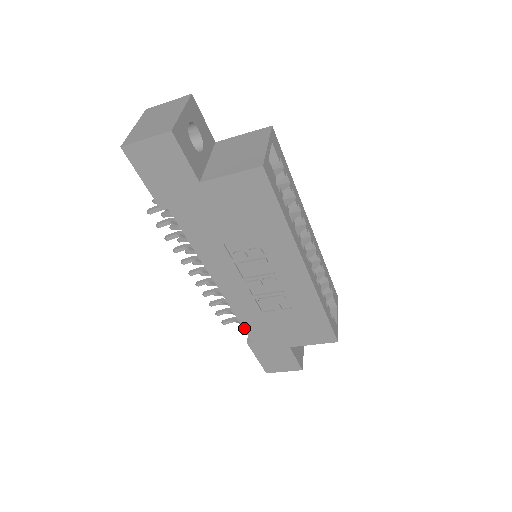
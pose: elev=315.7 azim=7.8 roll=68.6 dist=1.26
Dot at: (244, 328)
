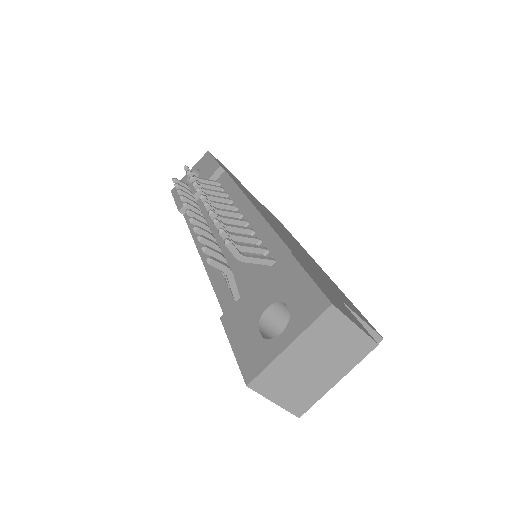
Dot at: (188, 225)
